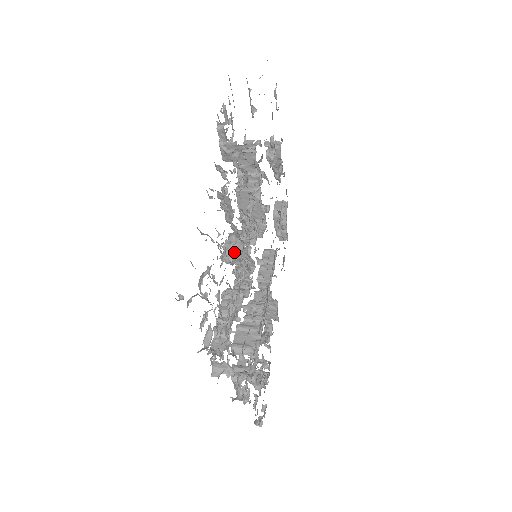
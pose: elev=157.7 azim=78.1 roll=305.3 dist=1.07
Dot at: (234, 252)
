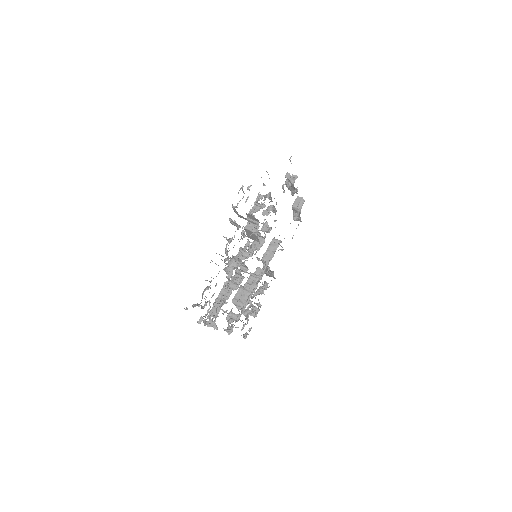
Dot at: (228, 274)
